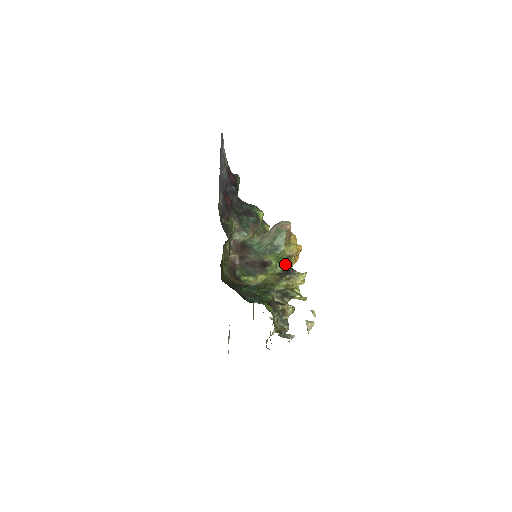
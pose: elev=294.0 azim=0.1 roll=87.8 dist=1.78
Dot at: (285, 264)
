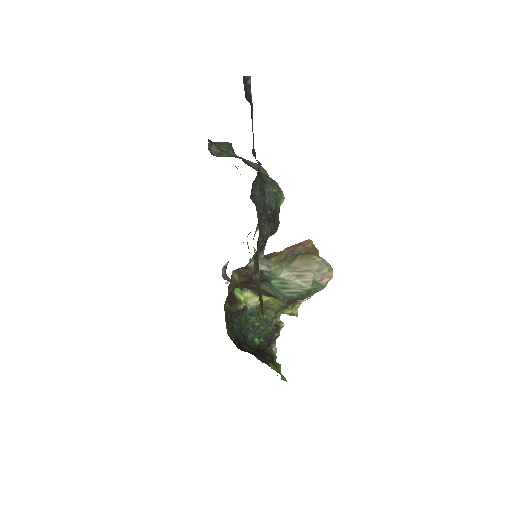
Dot at: occluded
